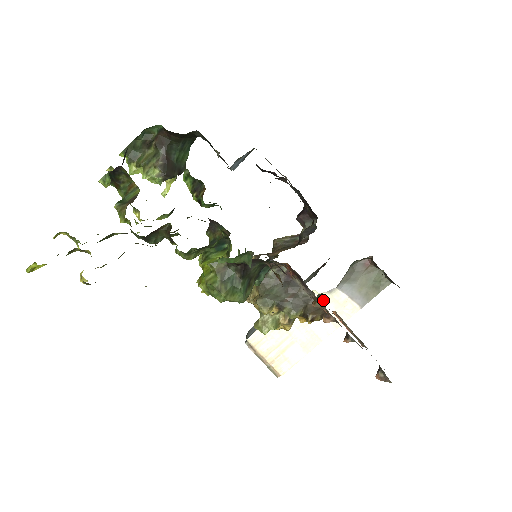
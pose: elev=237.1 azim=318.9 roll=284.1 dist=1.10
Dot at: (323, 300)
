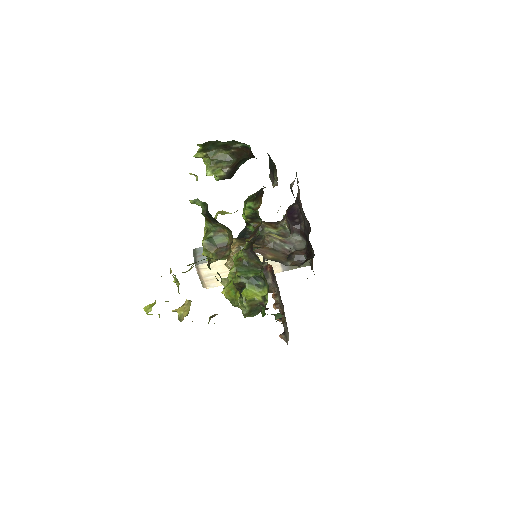
Dot at: occluded
